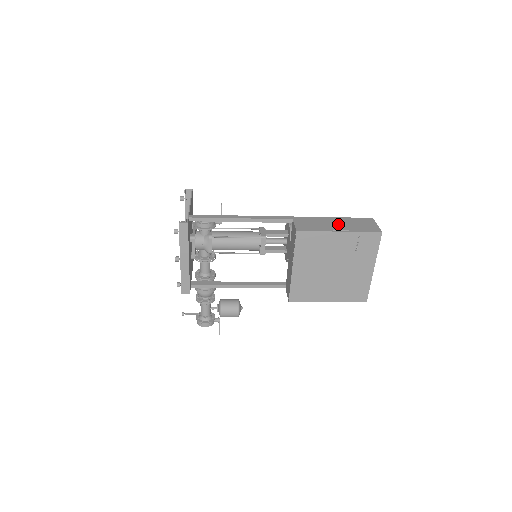
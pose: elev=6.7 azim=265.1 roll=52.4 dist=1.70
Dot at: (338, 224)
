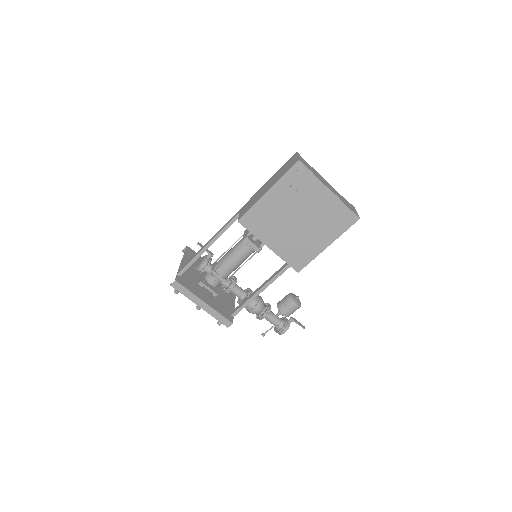
Dot at: (268, 185)
